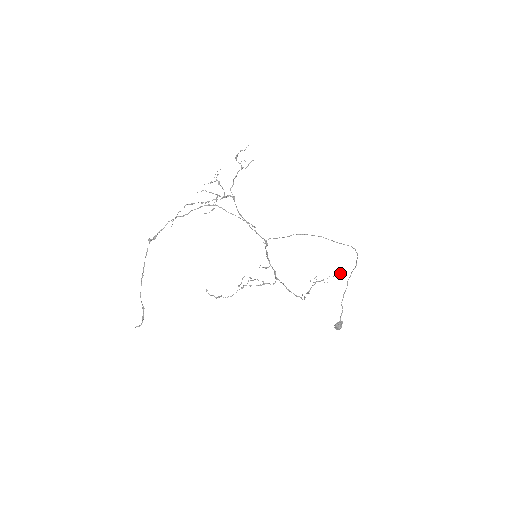
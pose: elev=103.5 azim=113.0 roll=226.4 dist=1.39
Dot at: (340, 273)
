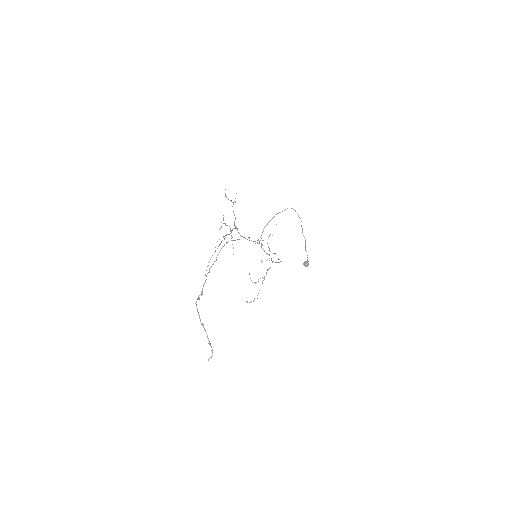
Dot at: occluded
